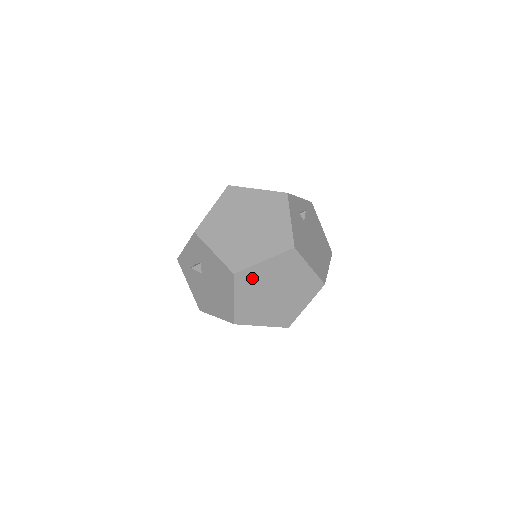
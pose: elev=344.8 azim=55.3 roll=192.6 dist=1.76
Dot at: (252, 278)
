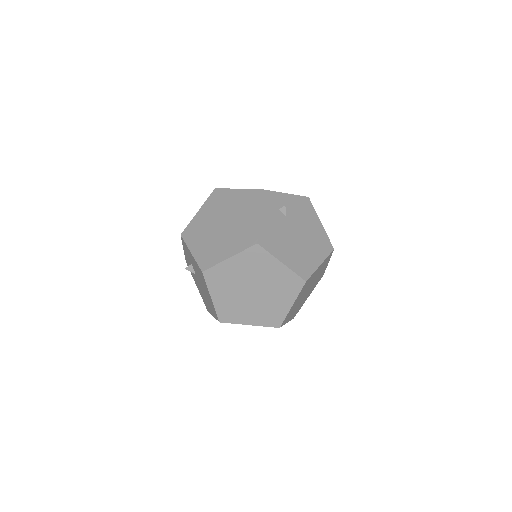
Dot at: (222, 276)
